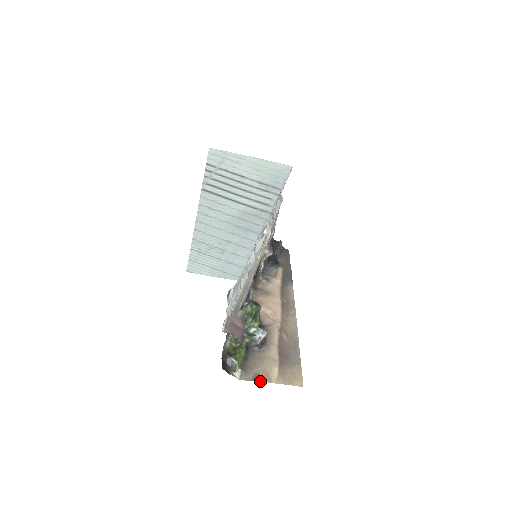
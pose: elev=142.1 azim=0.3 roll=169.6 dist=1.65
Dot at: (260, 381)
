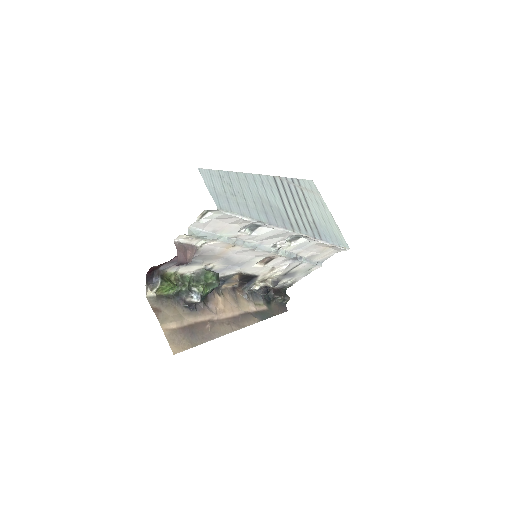
Dot at: (156, 314)
